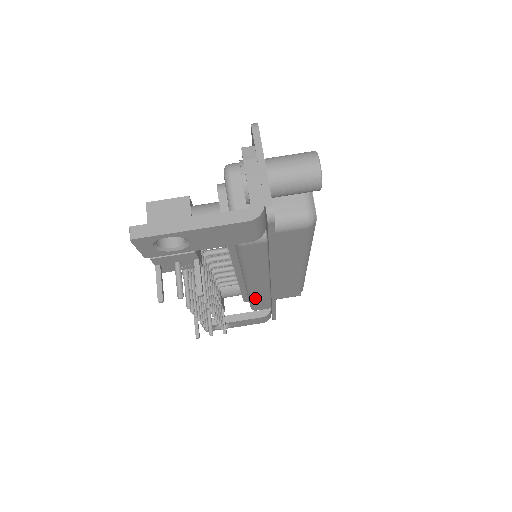
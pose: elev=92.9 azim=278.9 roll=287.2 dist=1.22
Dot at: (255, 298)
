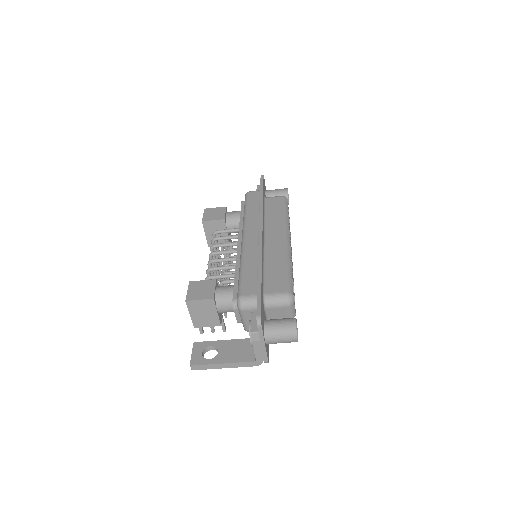
Dot at: occluded
